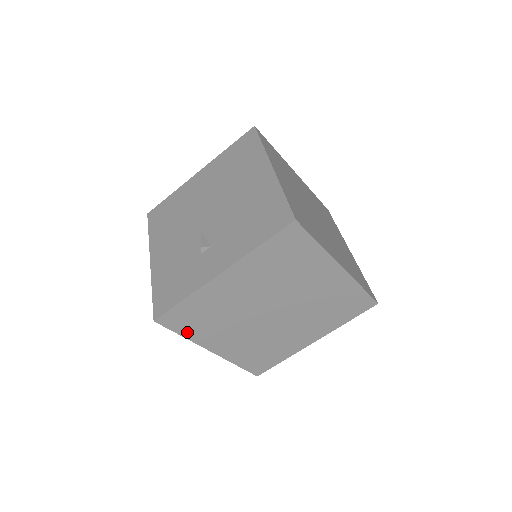
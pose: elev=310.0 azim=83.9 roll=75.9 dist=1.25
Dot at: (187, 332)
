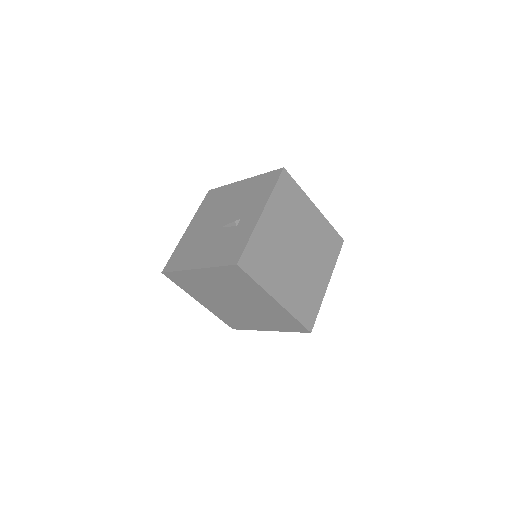
Dot at: (258, 277)
